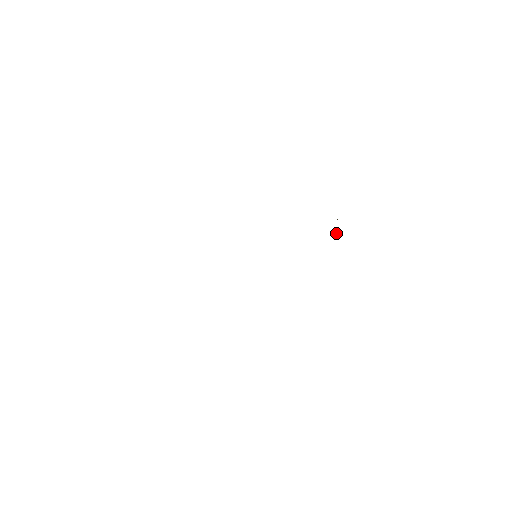
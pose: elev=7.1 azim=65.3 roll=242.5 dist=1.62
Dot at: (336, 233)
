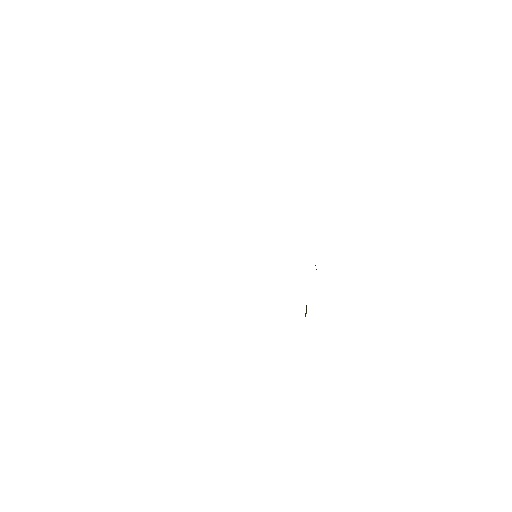
Dot at: occluded
